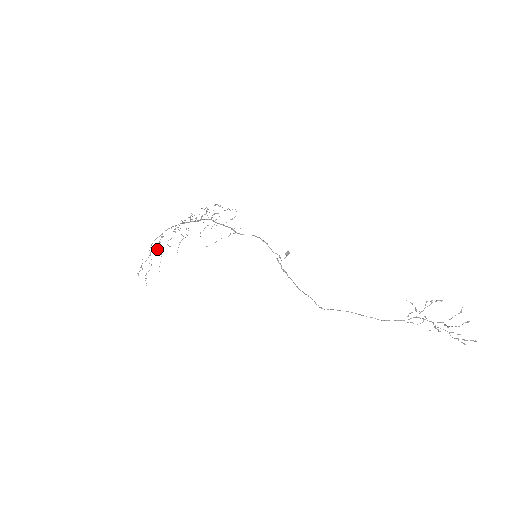
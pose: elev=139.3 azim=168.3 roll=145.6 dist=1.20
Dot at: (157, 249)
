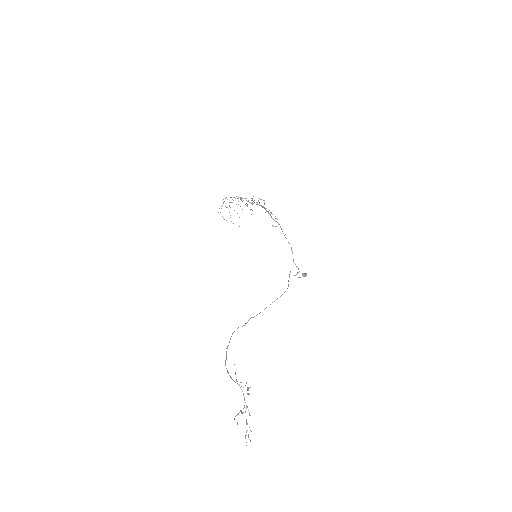
Dot at: occluded
